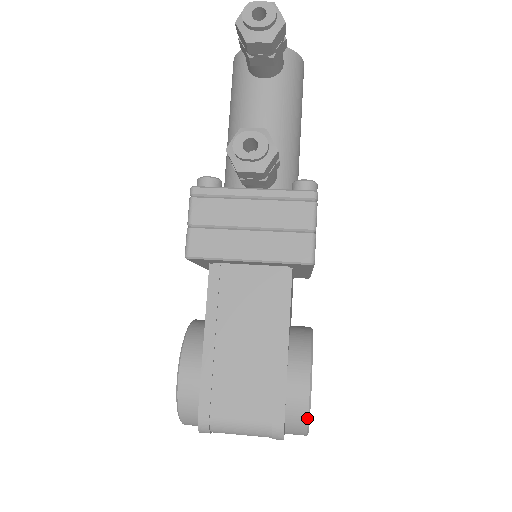
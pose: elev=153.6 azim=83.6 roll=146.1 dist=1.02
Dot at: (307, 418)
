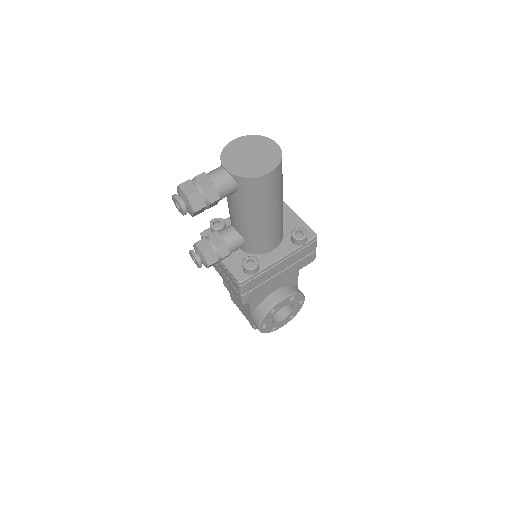
Dot at: occluded
